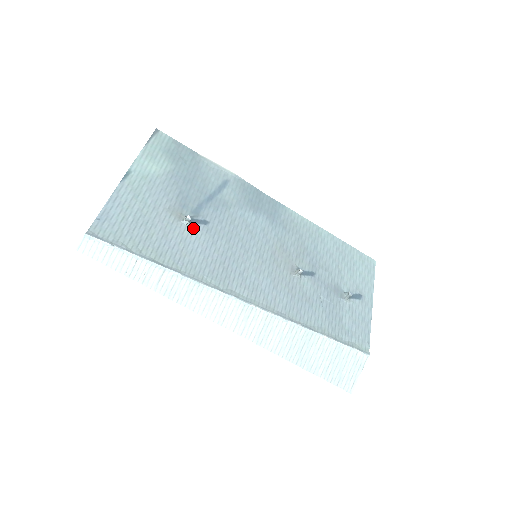
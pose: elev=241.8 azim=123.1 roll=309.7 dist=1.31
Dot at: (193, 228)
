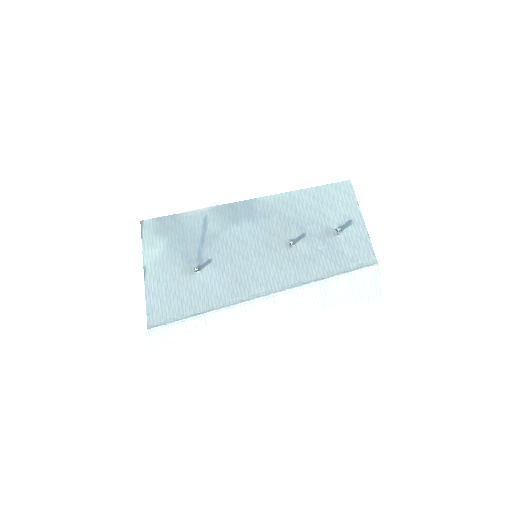
Dot at: (204, 272)
